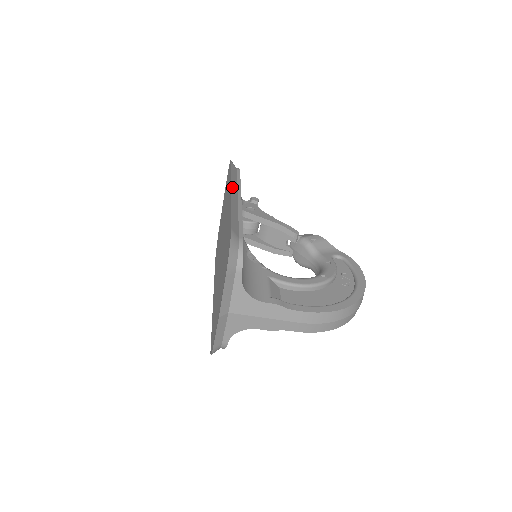
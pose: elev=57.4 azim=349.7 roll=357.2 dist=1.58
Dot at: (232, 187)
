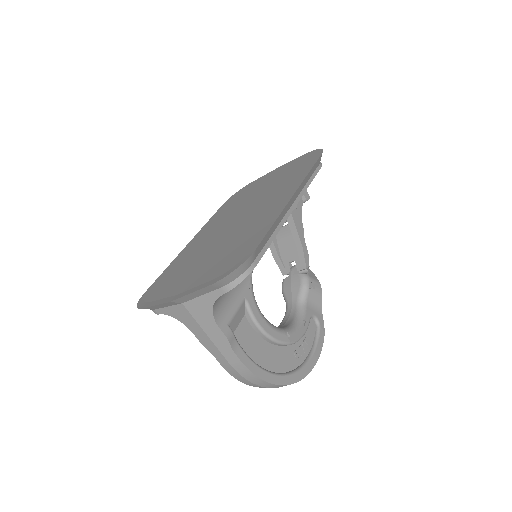
Dot at: (297, 190)
